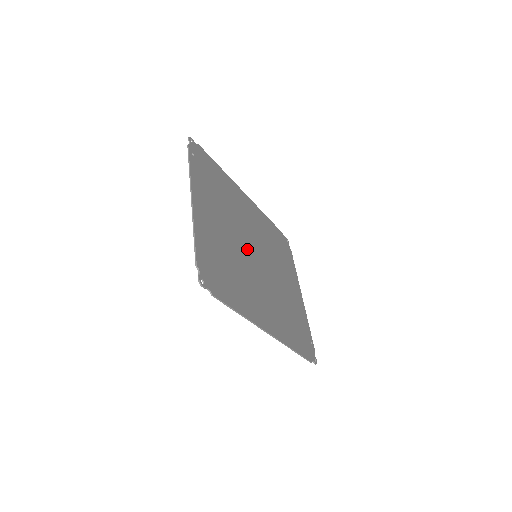
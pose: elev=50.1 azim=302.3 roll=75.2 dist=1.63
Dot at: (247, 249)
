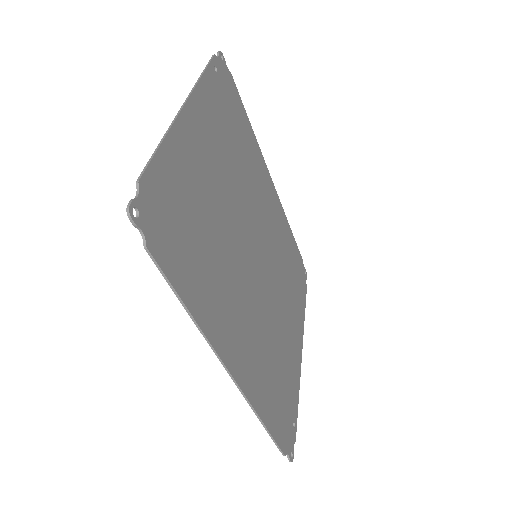
Dot at: (246, 237)
